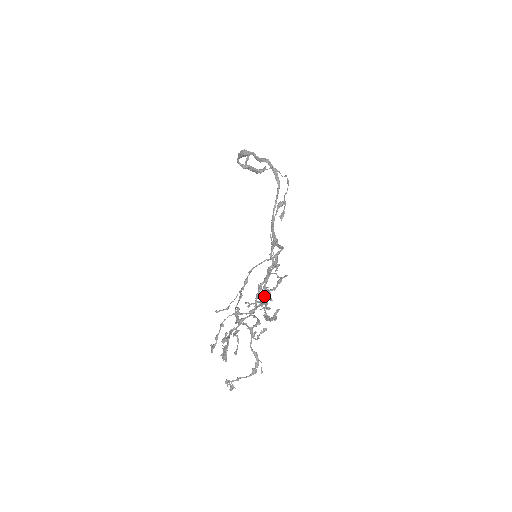
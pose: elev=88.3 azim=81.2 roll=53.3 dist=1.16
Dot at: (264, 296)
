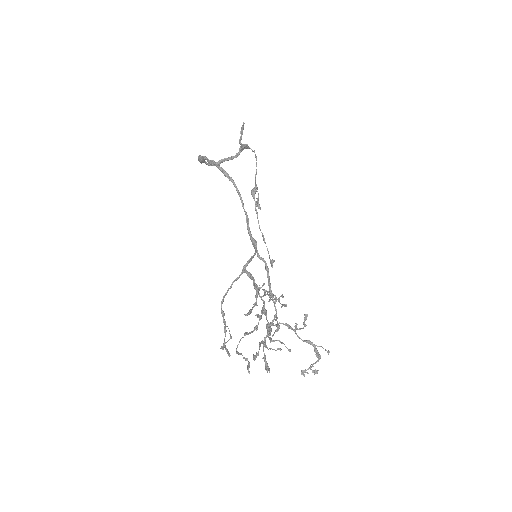
Dot at: occluded
